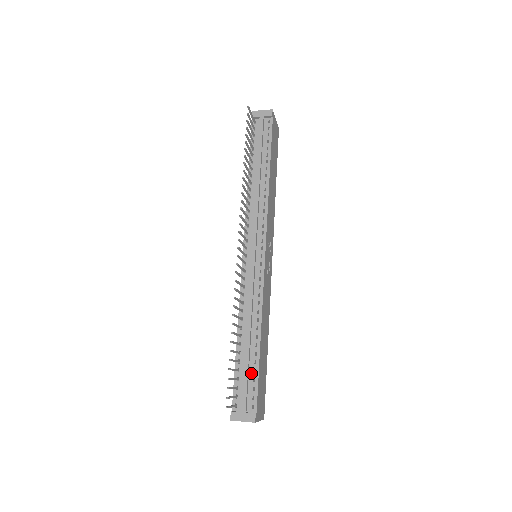
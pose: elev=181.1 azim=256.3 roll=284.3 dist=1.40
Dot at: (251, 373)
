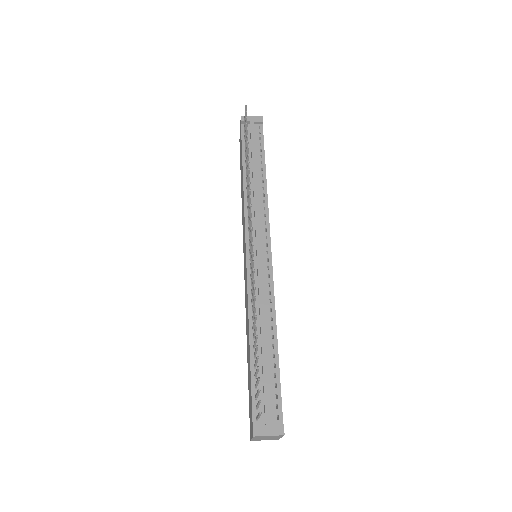
Dot at: (271, 378)
